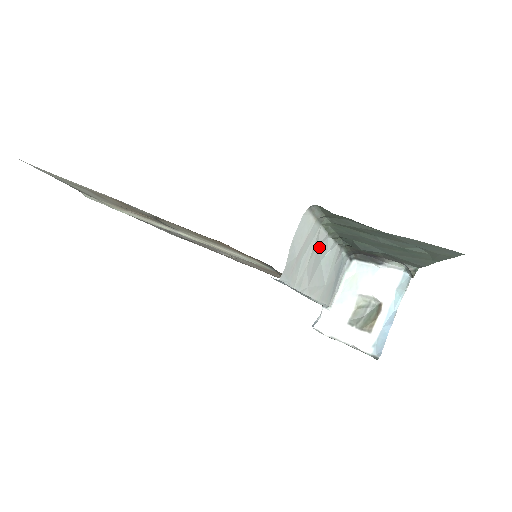
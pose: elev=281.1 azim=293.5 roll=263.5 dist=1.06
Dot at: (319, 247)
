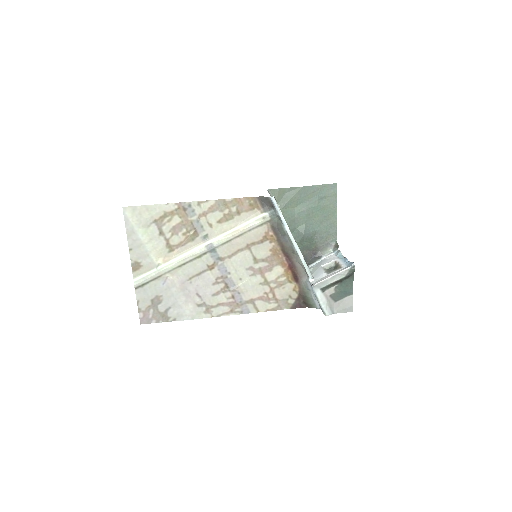
Dot at: occluded
